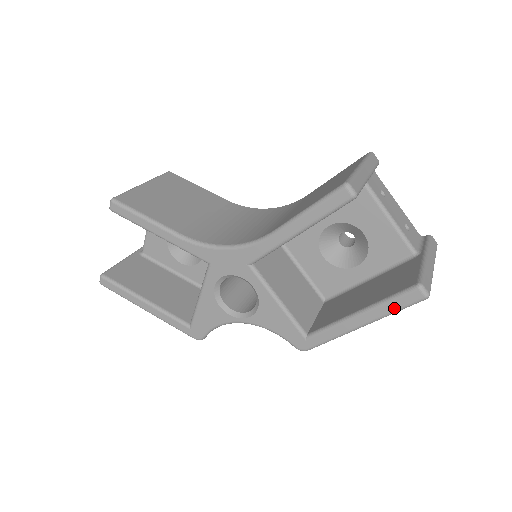
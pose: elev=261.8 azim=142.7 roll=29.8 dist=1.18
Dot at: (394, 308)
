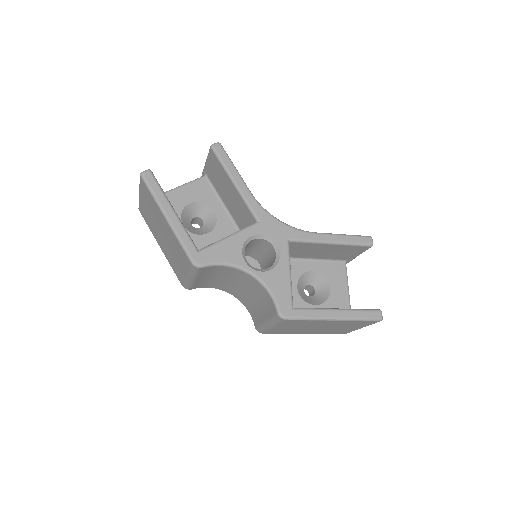
Dot at: (362, 316)
